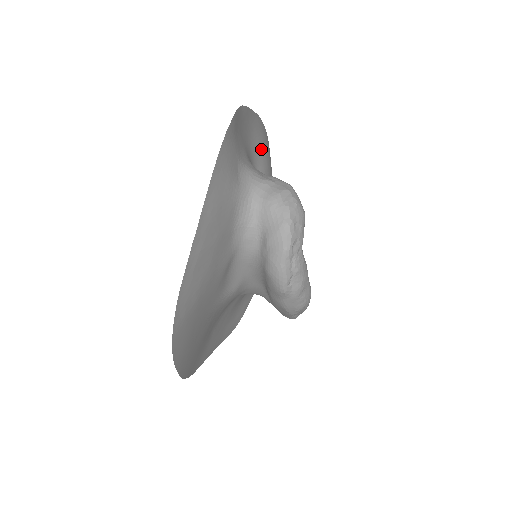
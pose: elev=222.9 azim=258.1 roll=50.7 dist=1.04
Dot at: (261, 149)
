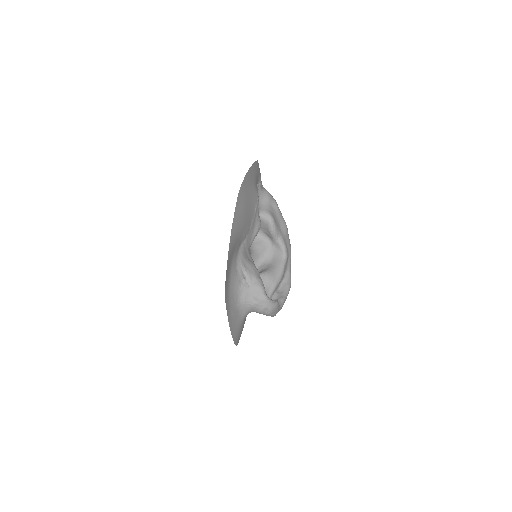
Dot at: (237, 239)
